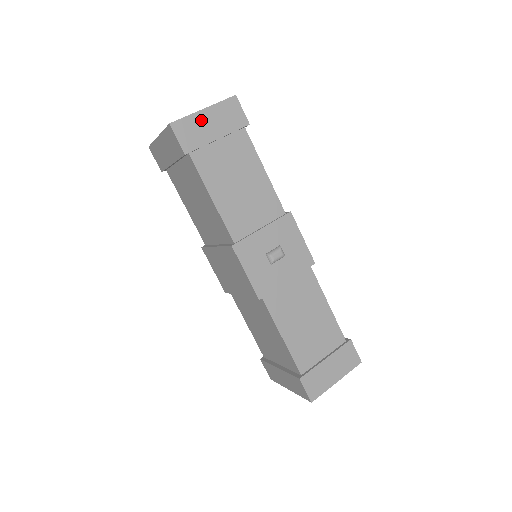
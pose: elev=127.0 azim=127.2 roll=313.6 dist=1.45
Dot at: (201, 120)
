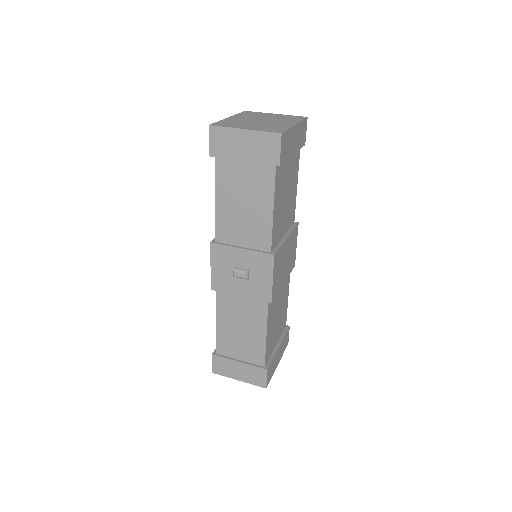
Dot at: (237, 137)
